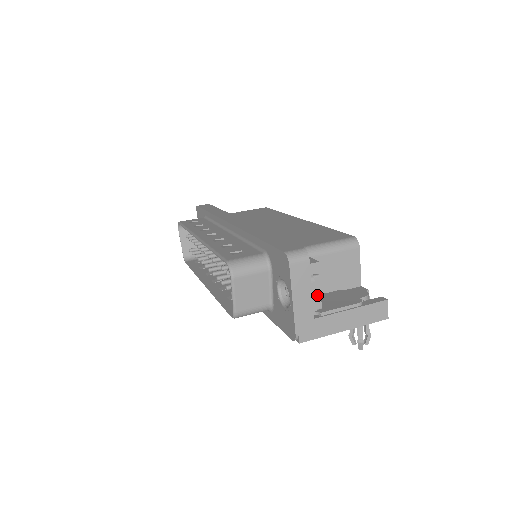
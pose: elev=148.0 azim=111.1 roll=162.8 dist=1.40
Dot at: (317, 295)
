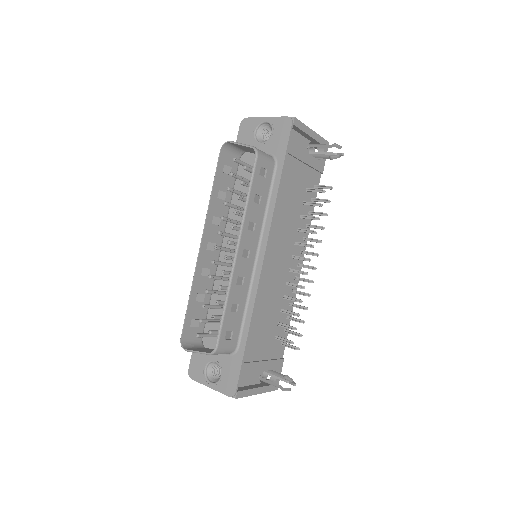
Dot at: occluded
